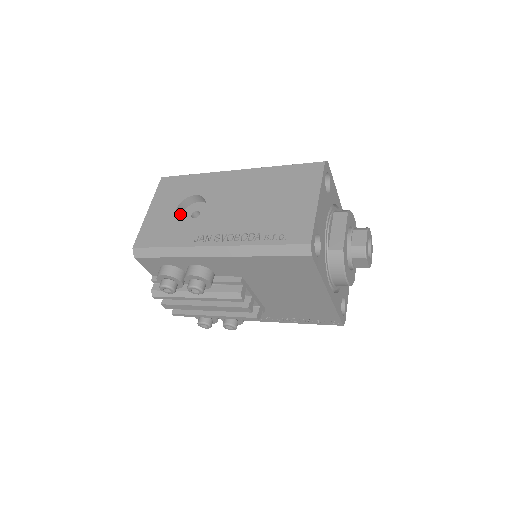
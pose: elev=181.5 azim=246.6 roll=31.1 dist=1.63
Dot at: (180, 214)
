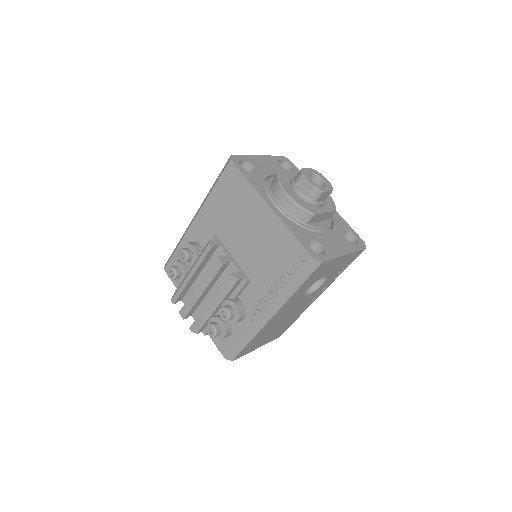
Dot at: occluded
